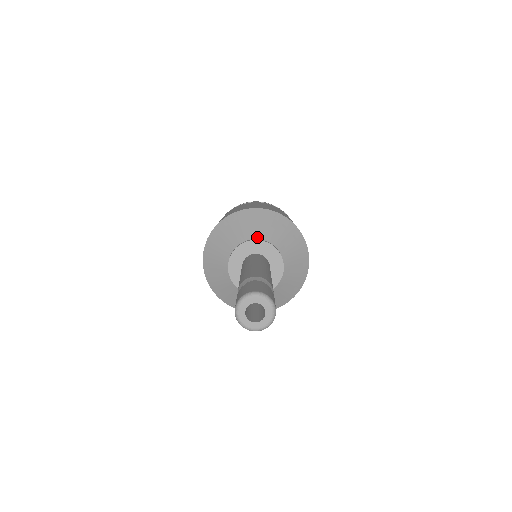
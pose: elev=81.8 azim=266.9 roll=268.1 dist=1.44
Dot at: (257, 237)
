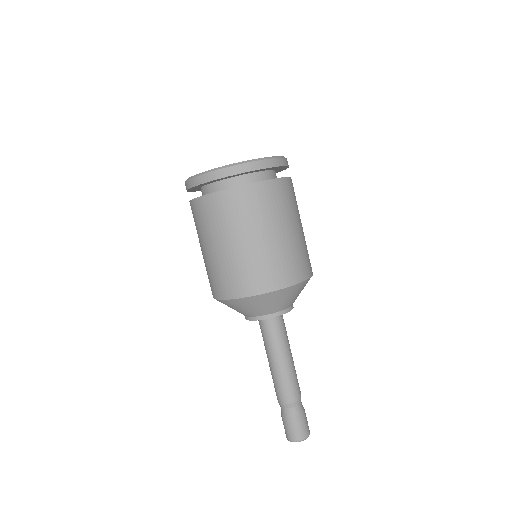
Dot at: (259, 315)
